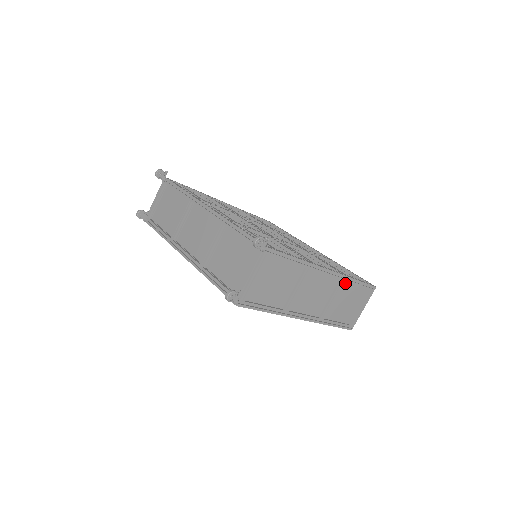
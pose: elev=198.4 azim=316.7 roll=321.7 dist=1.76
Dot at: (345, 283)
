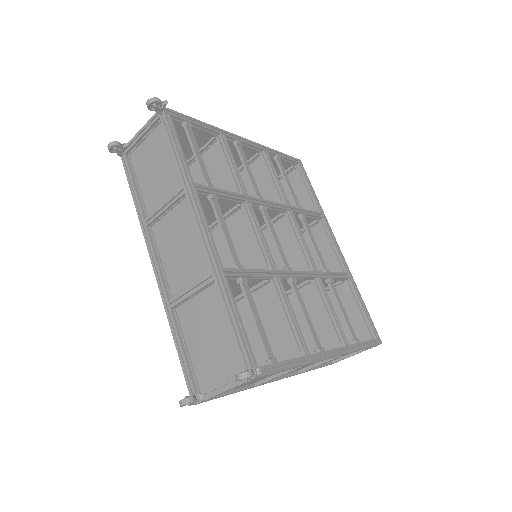
Dot at: occluded
